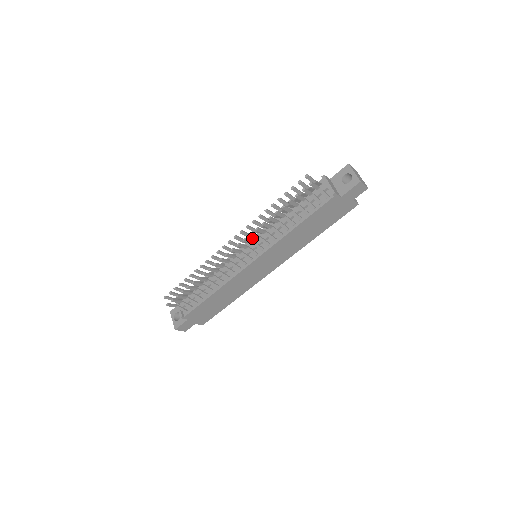
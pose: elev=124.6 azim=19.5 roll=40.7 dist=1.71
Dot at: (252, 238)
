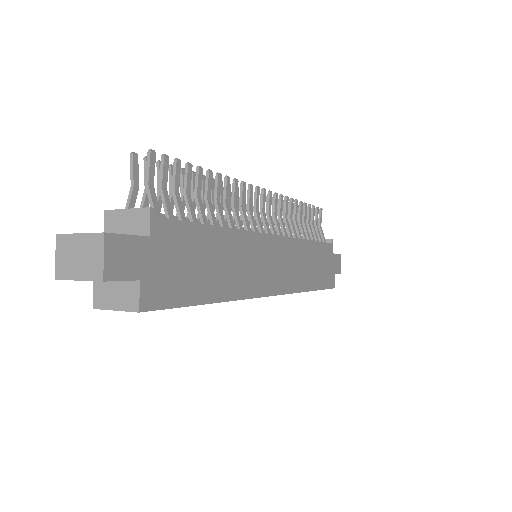
Dot at: occluded
